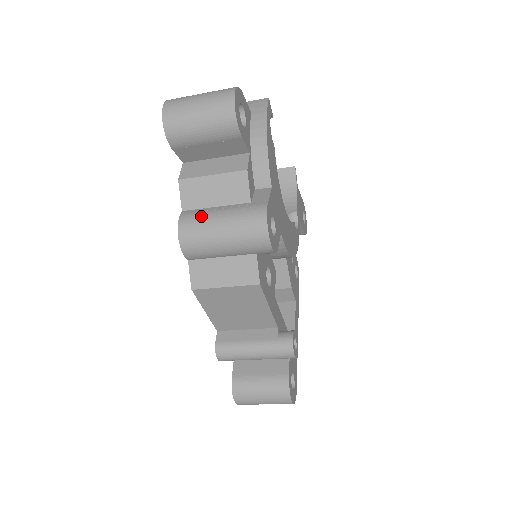
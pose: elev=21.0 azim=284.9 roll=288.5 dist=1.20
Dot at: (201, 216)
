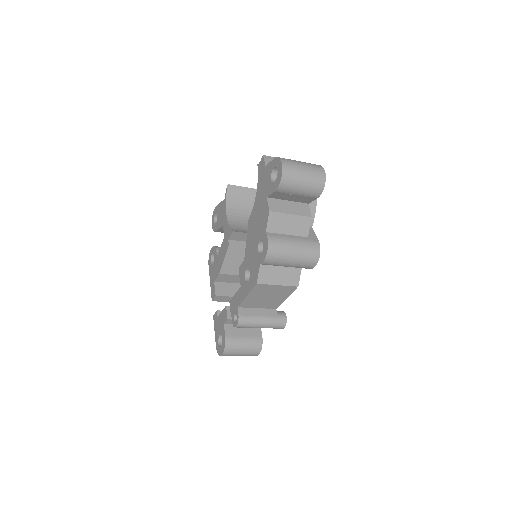
Dot at: (282, 240)
